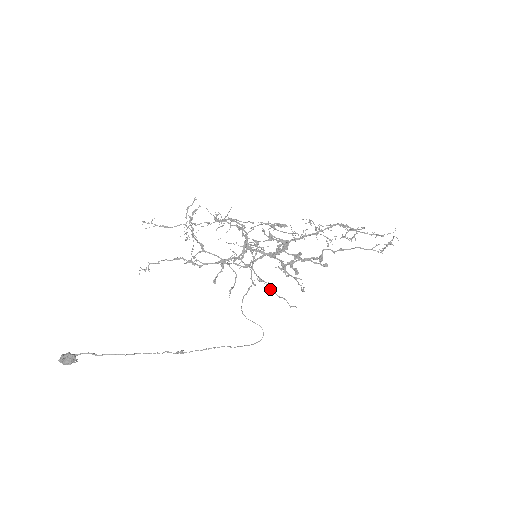
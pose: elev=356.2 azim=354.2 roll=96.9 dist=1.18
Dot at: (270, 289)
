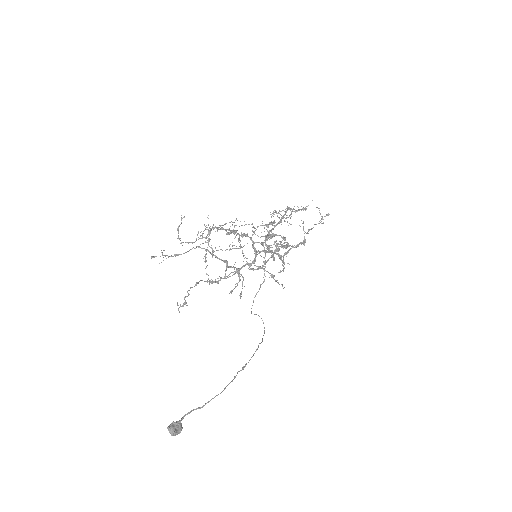
Dot at: (276, 281)
